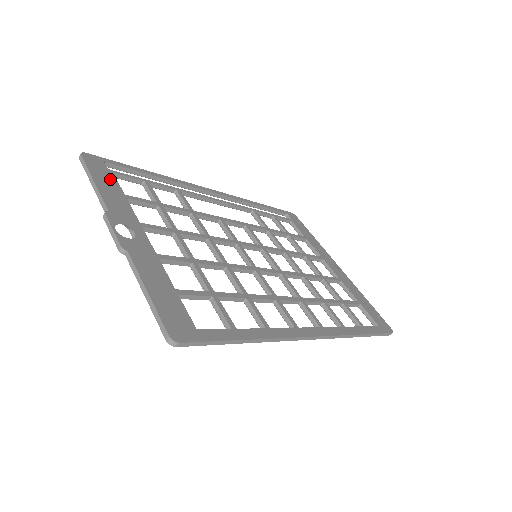
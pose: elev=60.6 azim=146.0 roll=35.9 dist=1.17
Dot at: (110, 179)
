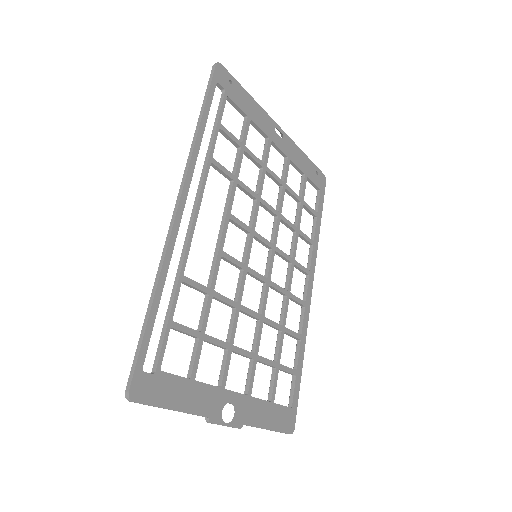
Dot at: (170, 384)
